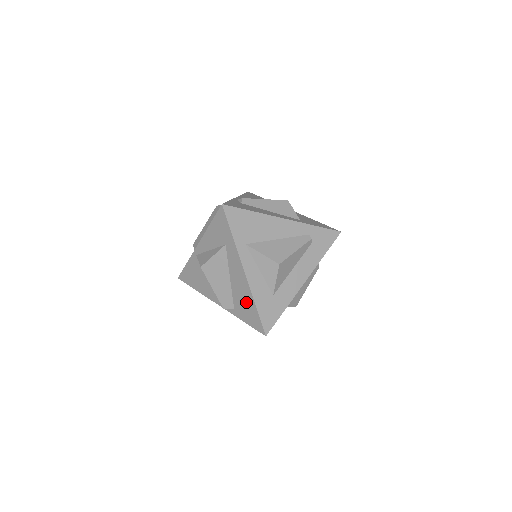
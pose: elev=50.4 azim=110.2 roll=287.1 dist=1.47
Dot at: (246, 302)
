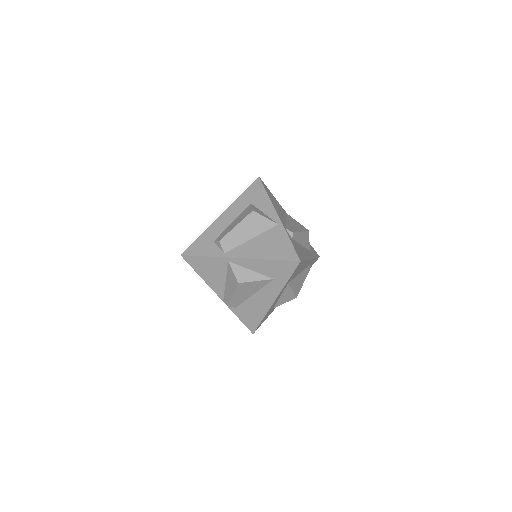
Dot at: (255, 312)
